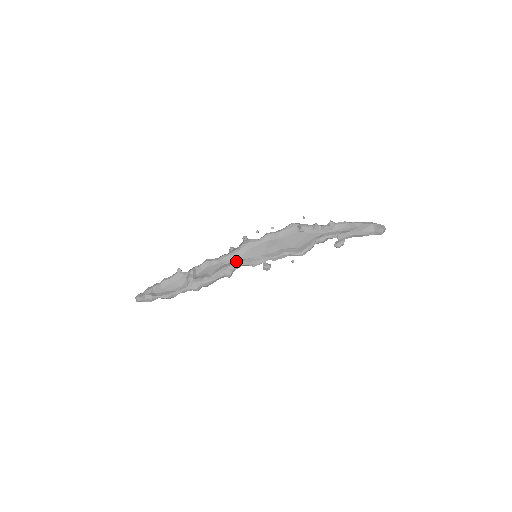
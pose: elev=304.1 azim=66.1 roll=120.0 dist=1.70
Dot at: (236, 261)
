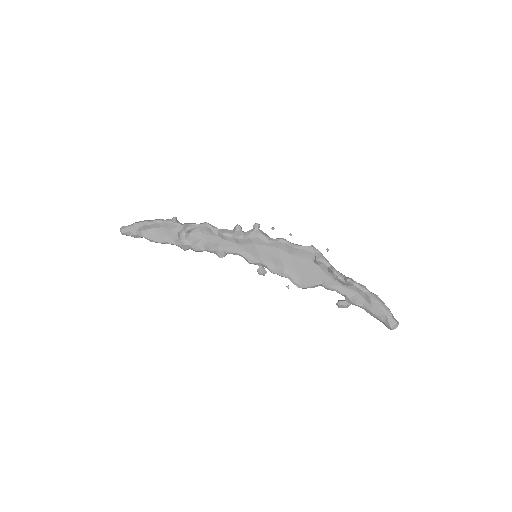
Dot at: (234, 247)
